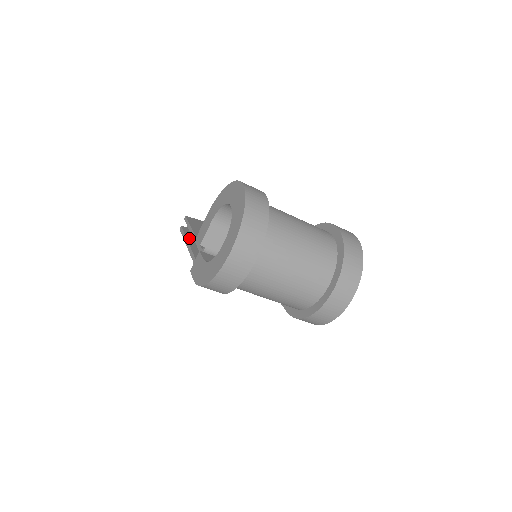
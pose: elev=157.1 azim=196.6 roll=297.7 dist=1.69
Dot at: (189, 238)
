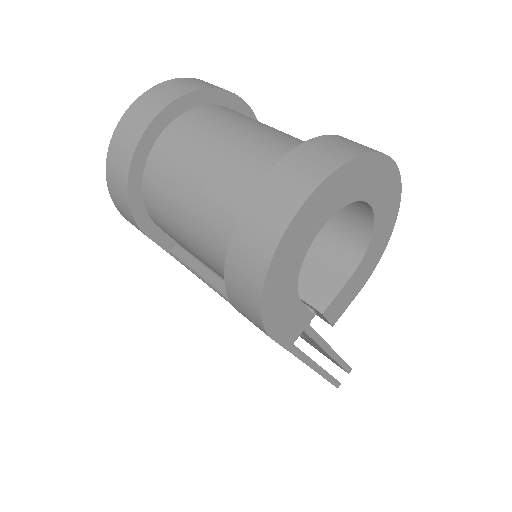
Dot at: occluded
